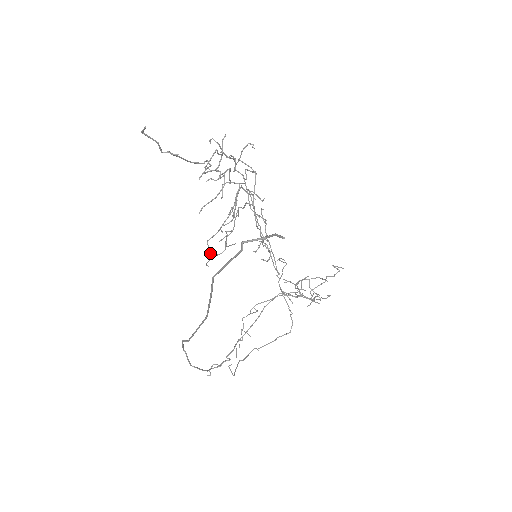
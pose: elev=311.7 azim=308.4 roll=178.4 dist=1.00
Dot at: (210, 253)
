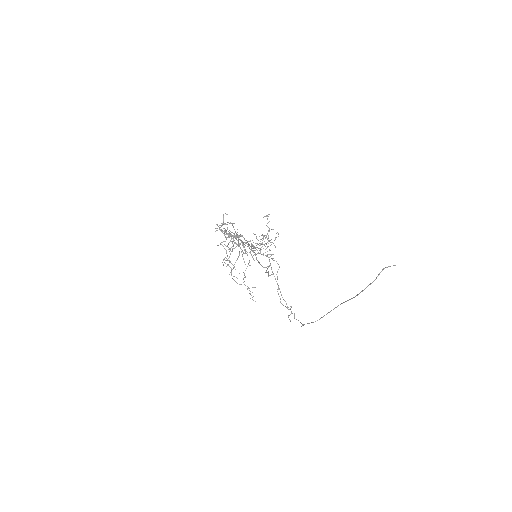
Dot at: (237, 278)
